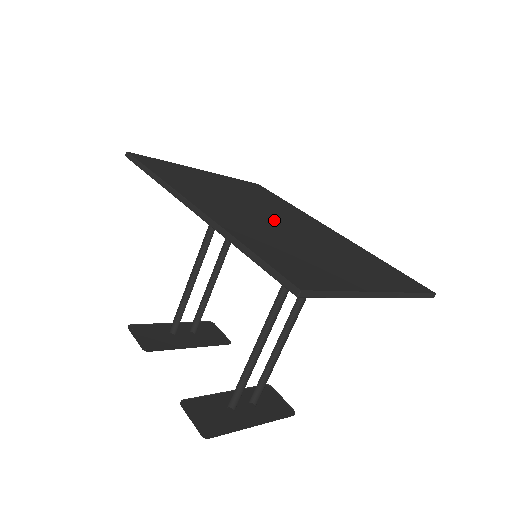
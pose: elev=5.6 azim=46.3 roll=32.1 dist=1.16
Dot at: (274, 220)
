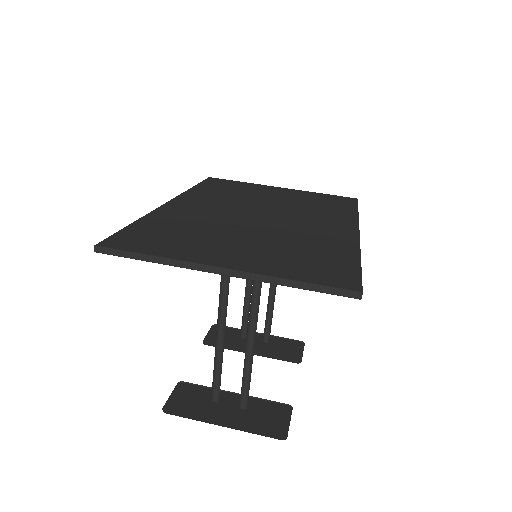
Dot at: (257, 217)
